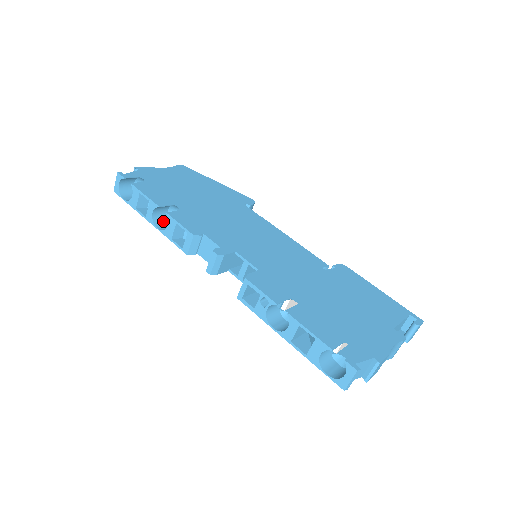
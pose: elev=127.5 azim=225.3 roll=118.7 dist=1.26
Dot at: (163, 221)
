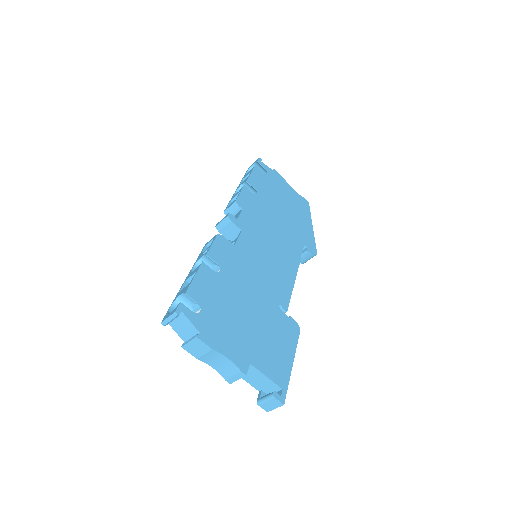
Dot at: occluded
